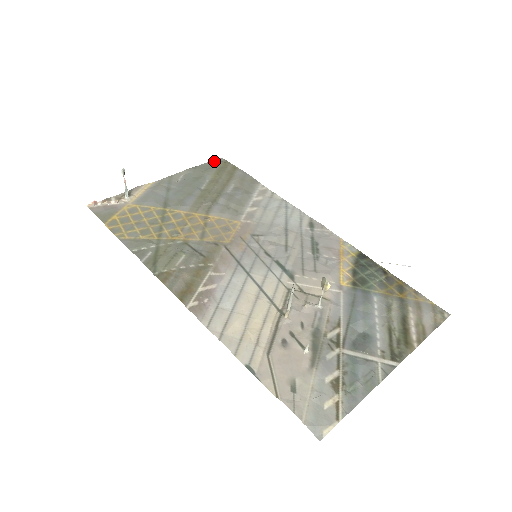
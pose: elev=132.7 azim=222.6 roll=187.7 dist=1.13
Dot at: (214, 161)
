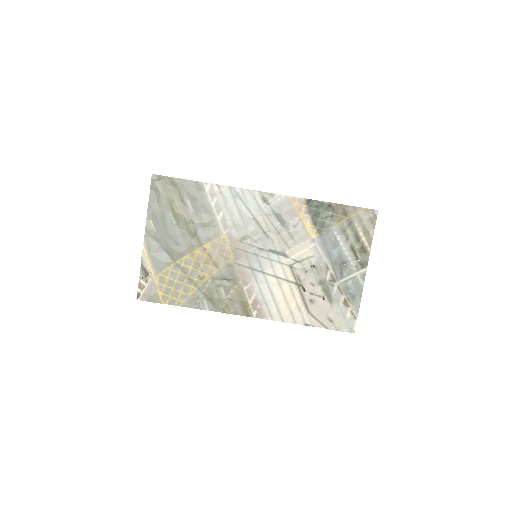
Dot at: (153, 186)
